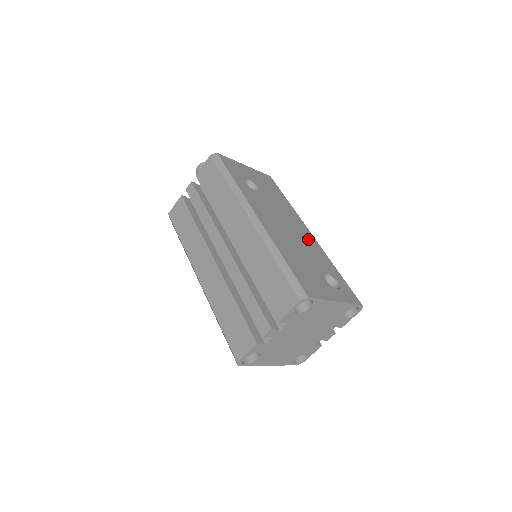
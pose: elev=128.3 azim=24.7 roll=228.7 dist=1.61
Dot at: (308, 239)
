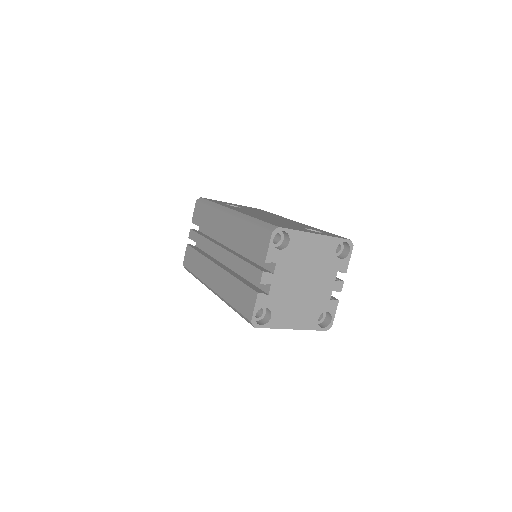
Dot at: occluded
